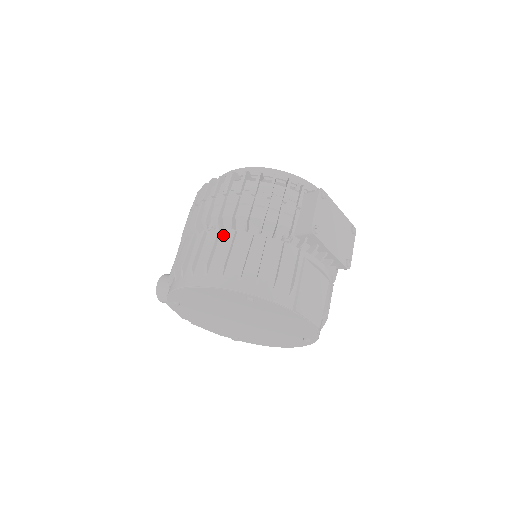
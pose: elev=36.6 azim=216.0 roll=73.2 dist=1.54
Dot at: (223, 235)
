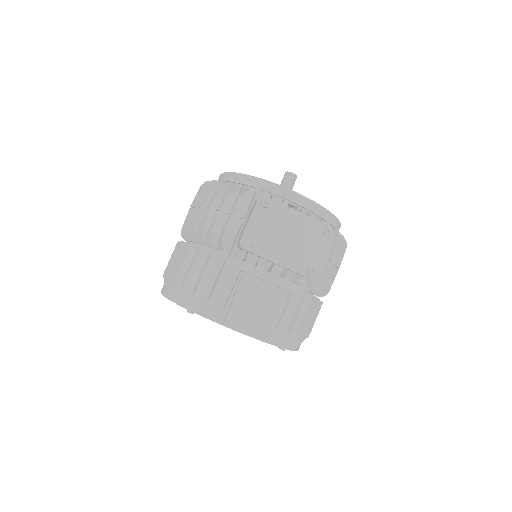
Dot at: occluded
